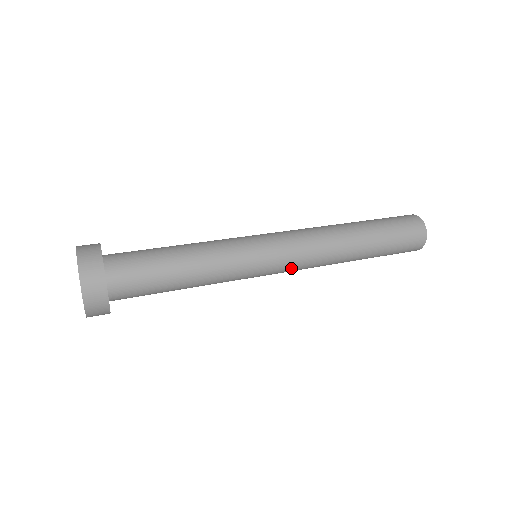
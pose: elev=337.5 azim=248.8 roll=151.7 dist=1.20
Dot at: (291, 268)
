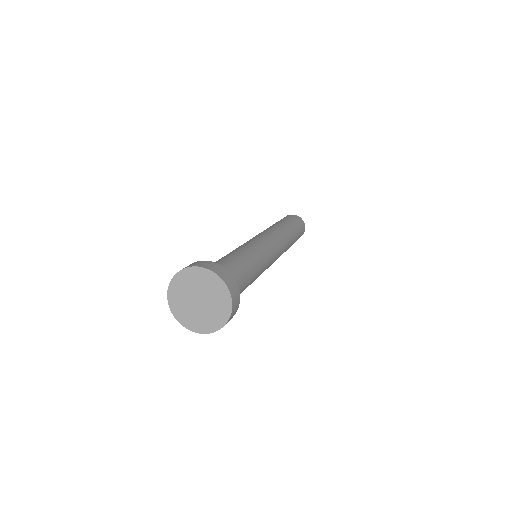
Dot at: occluded
